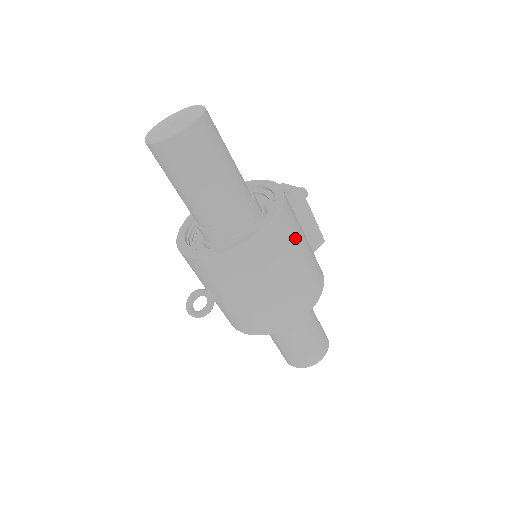
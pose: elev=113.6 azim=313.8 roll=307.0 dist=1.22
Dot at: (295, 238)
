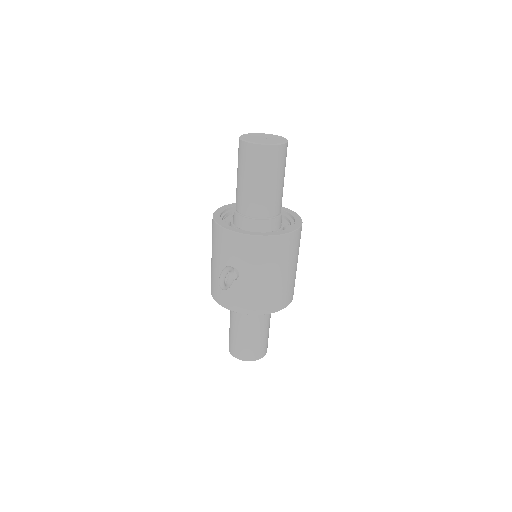
Dot at: occluded
